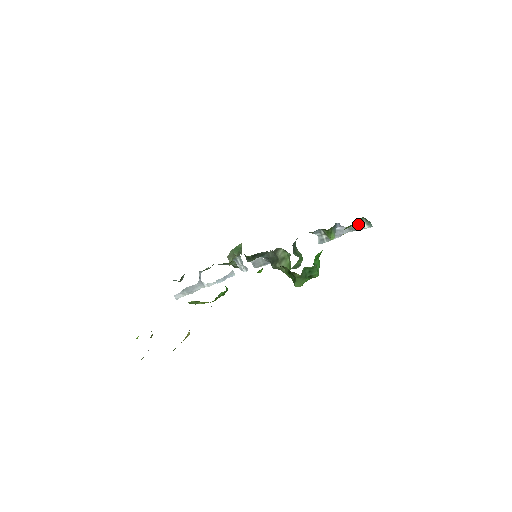
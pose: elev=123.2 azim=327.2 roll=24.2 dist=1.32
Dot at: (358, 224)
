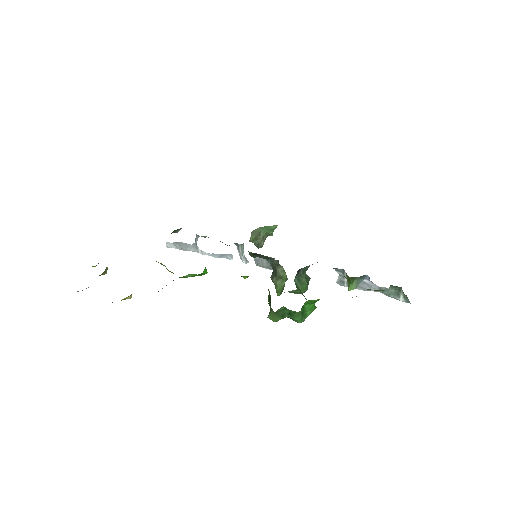
Dot at: (393, 291)
